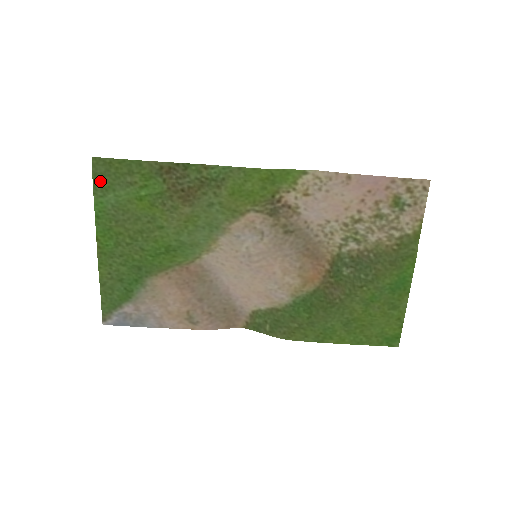
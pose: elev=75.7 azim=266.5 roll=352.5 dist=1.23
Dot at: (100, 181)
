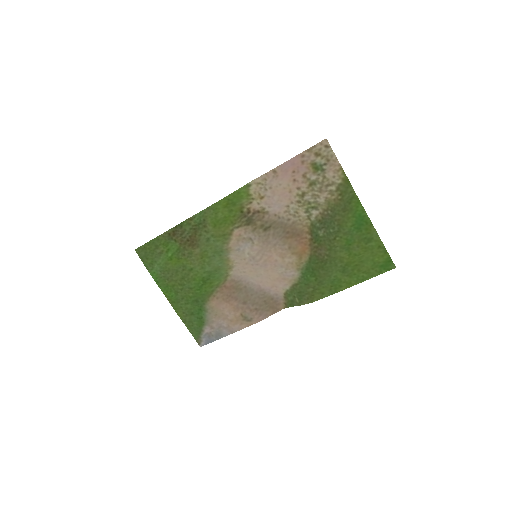
Dot at: (146, 261)
